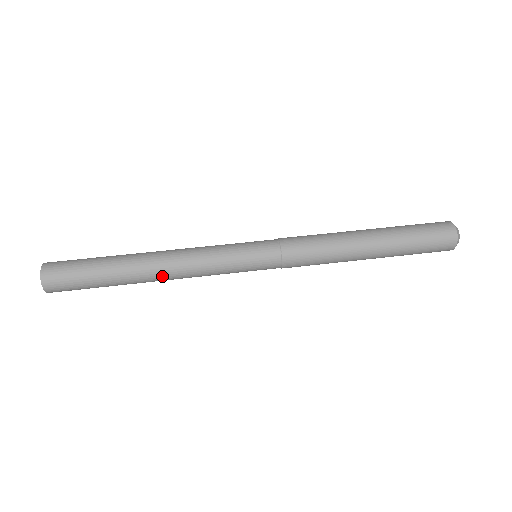
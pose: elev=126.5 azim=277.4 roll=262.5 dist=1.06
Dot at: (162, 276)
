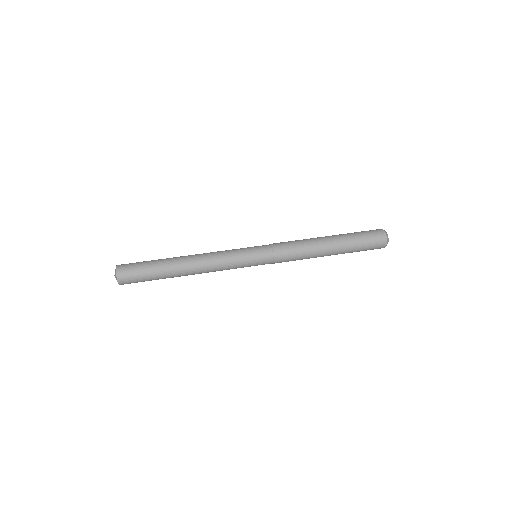
Dot at: (195, 267)
